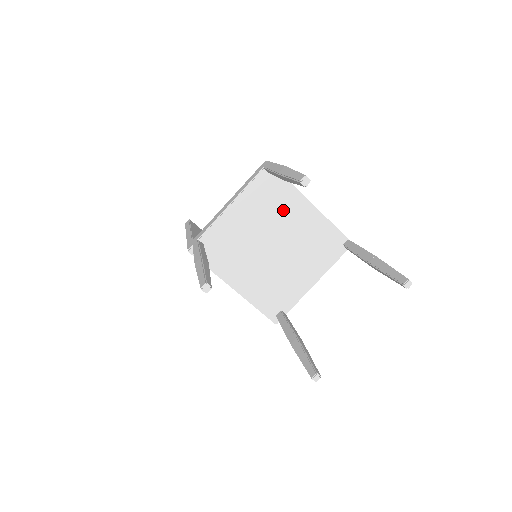
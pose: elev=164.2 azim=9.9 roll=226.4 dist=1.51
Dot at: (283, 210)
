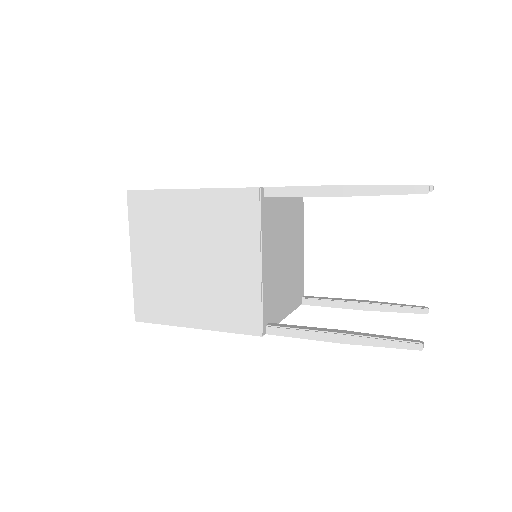
Dot at: (296, 230)
